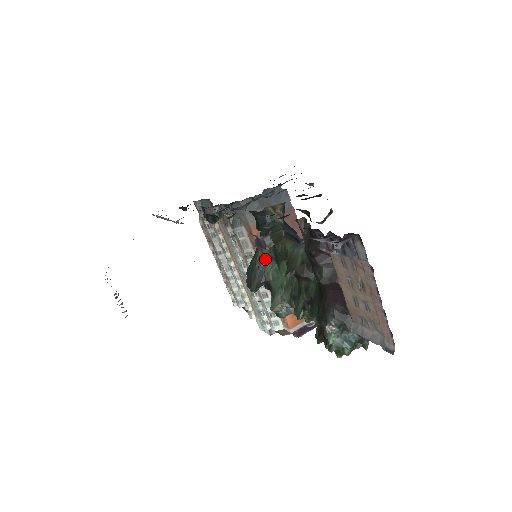
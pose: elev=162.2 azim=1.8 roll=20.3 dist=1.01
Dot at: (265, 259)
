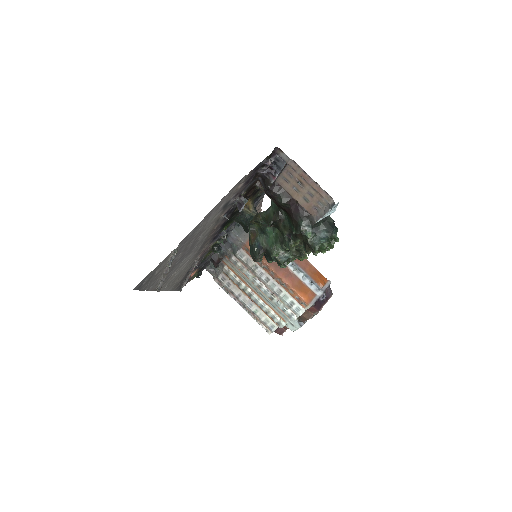
Dot at: (256, 237)
